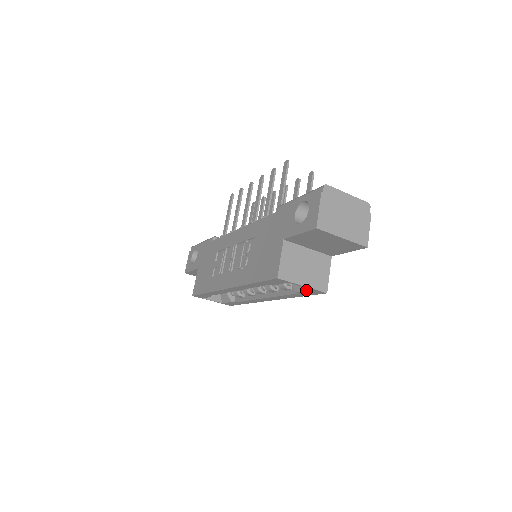
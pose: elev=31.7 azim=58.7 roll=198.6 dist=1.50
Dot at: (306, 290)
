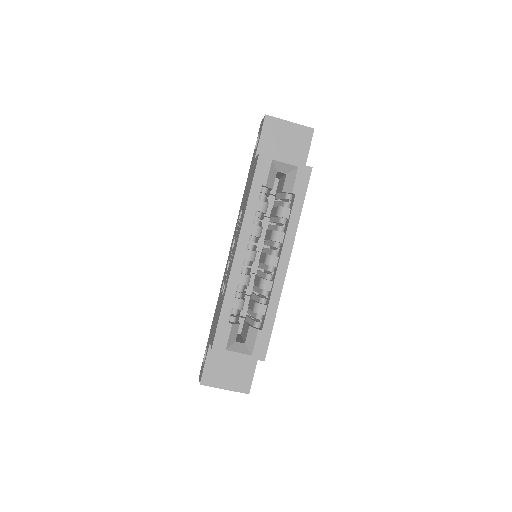
Dot at: (295, 176)
